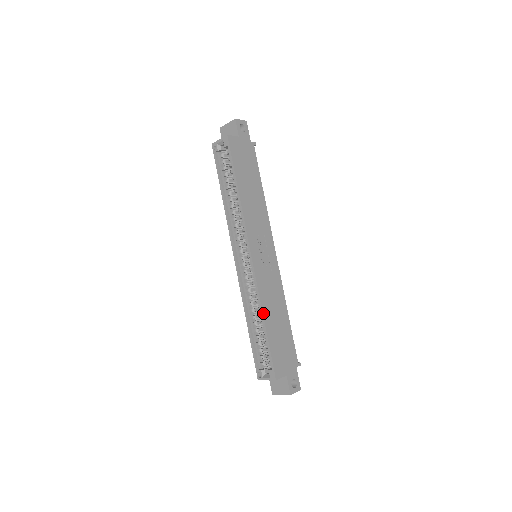
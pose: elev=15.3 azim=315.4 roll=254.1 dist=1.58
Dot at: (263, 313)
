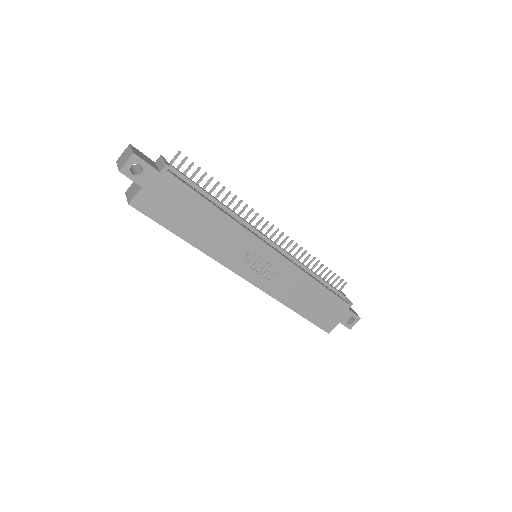
Dot at: (288, 307)
